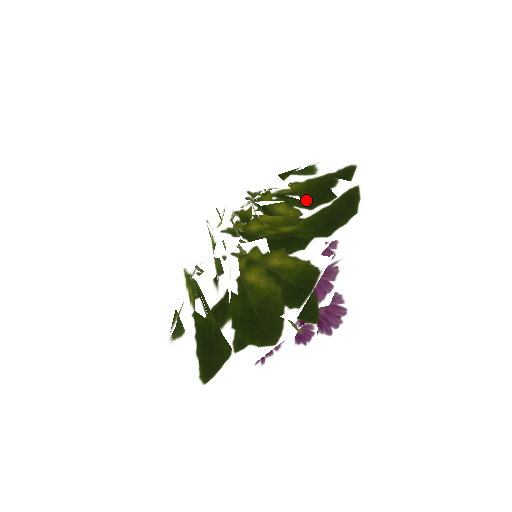
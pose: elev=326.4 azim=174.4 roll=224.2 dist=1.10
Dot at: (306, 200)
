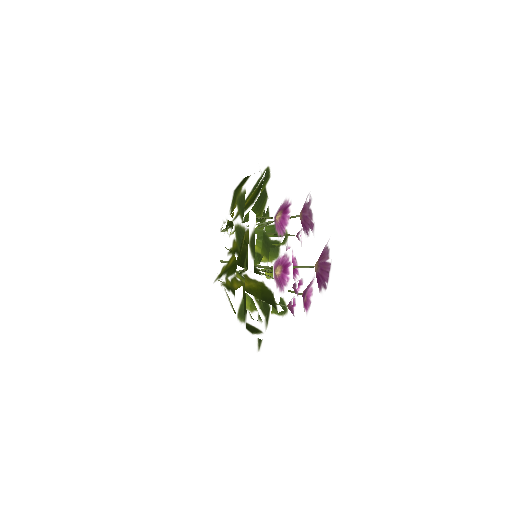
Dot at: occluded
